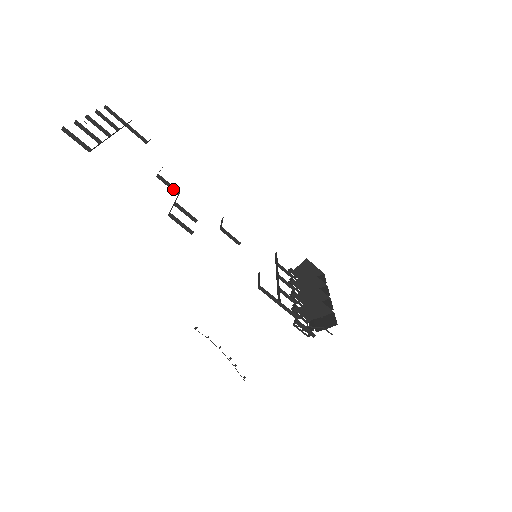
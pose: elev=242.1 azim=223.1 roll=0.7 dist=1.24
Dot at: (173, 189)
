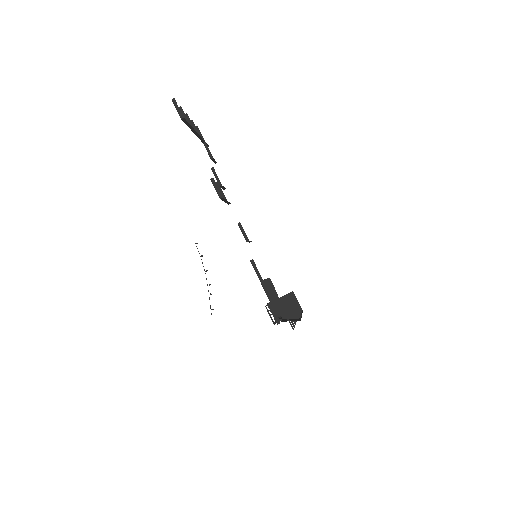
Dot at: (218, 181)
